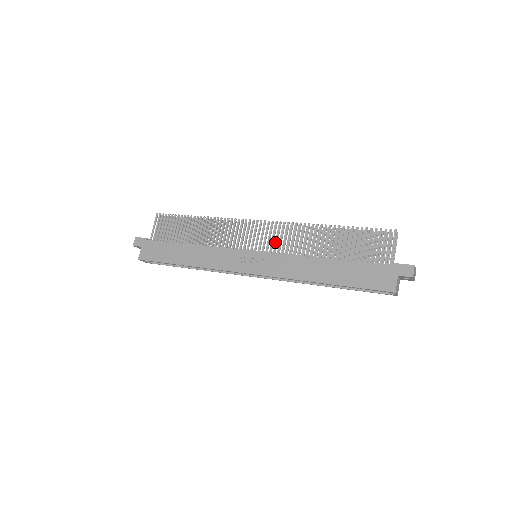
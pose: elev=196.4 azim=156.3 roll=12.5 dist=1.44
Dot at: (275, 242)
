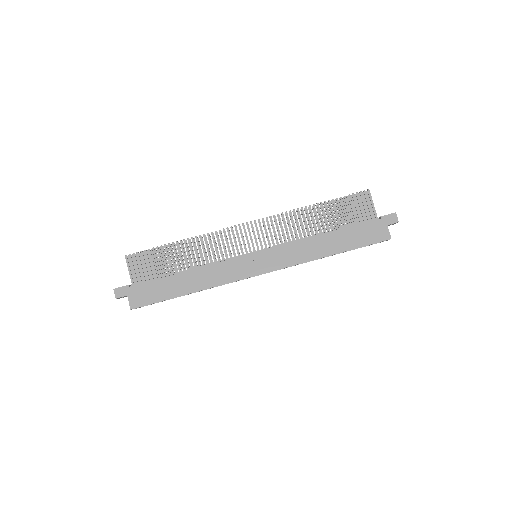
Dot at: (271, 237)
